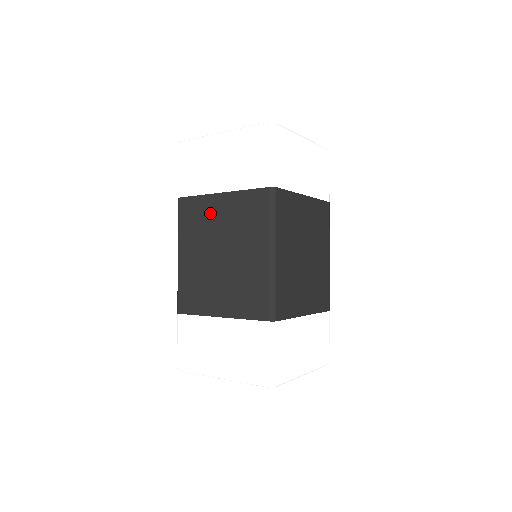
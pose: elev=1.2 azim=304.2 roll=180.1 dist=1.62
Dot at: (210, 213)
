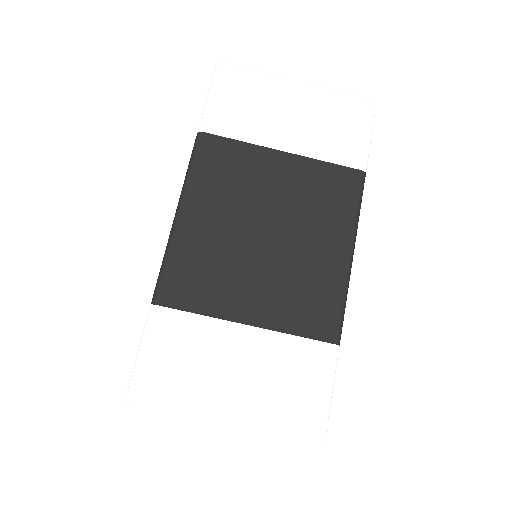
Dot at: occluded
